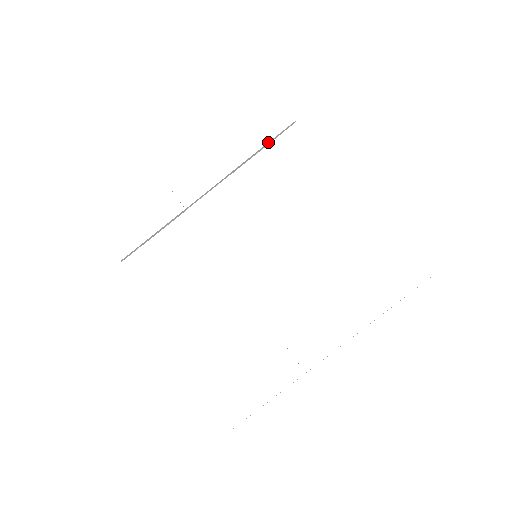
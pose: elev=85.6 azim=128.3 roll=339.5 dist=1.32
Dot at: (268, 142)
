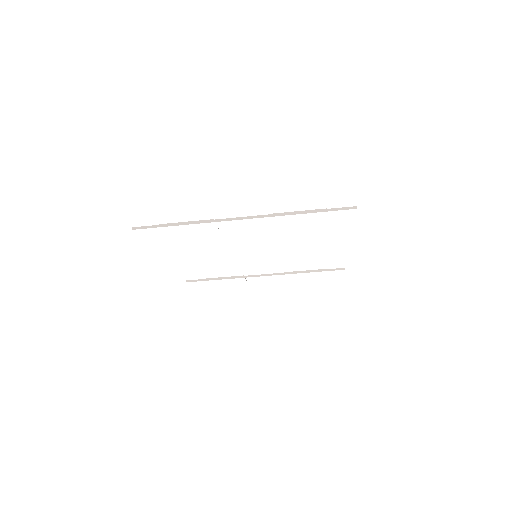
Dot at: occluded
